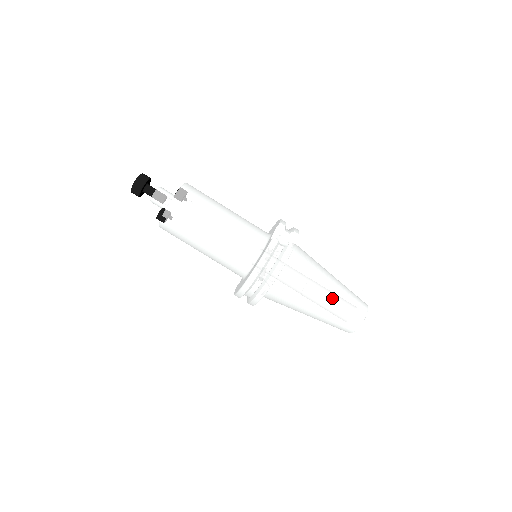
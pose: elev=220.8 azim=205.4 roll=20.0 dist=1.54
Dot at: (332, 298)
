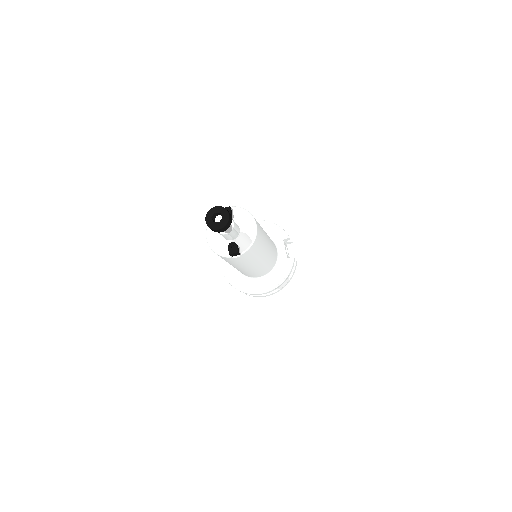
Dot at: occluded
